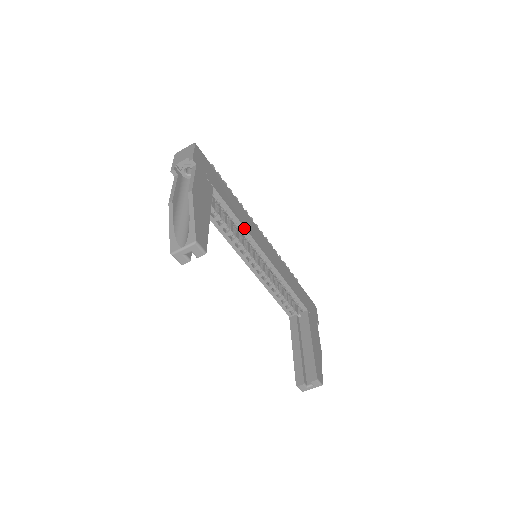
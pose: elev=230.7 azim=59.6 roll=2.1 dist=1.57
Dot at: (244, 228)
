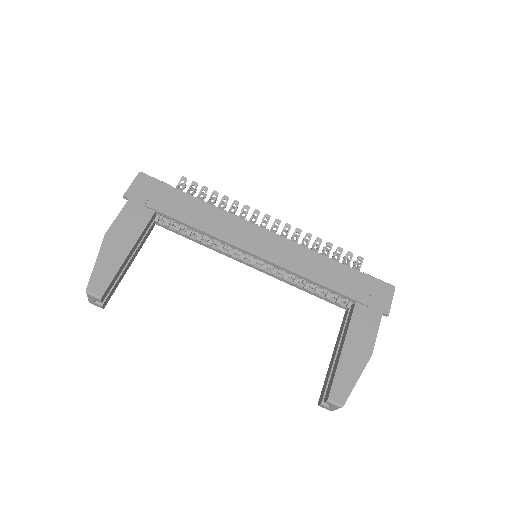
Dot at: (213, 236)
